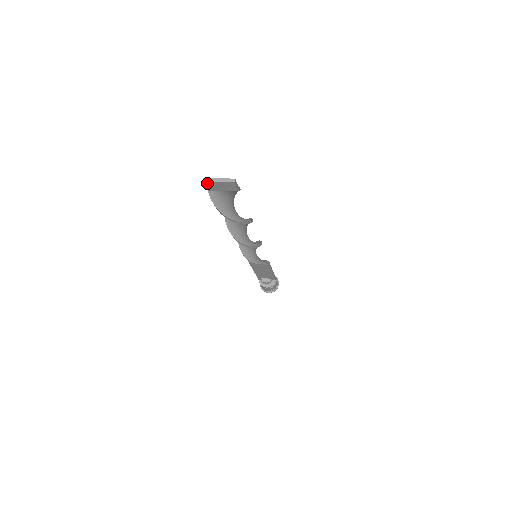
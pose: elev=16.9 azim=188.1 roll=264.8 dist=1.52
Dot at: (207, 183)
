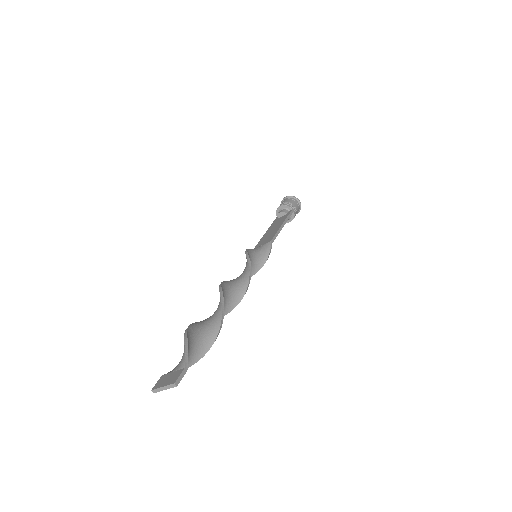
Dot at: (158, 390)
